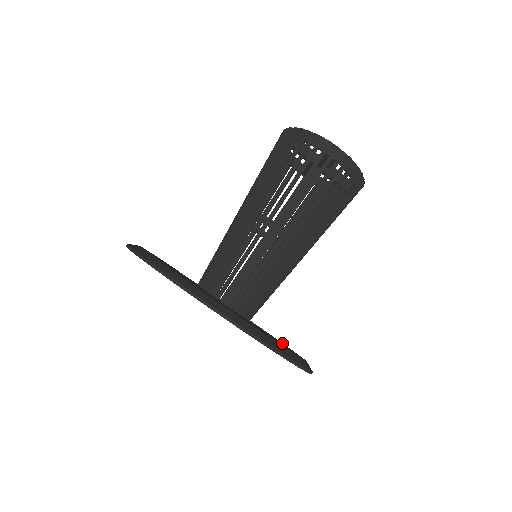
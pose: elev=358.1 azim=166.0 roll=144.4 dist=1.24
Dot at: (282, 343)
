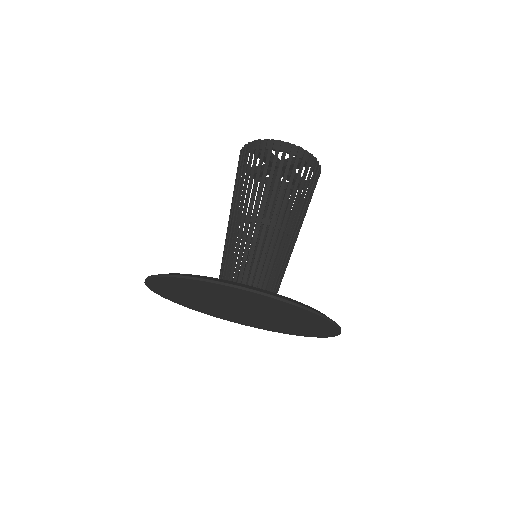
Dot at: occluded
